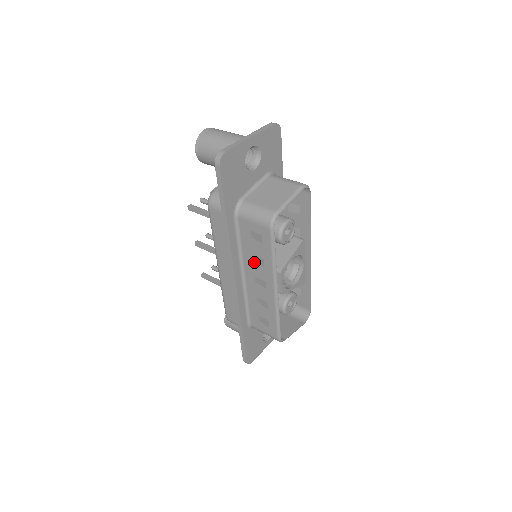
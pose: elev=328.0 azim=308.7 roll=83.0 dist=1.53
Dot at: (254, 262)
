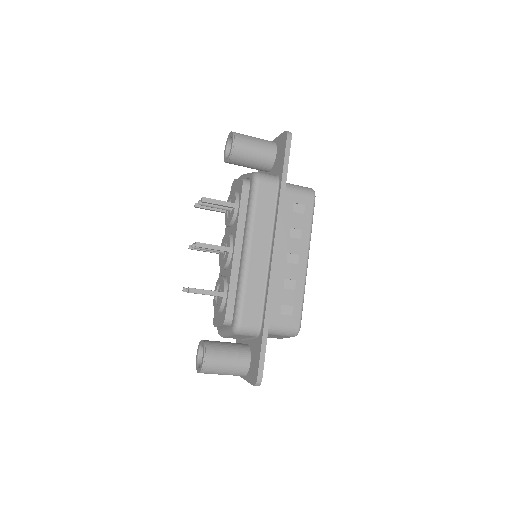
Dot at: (289, 237)
